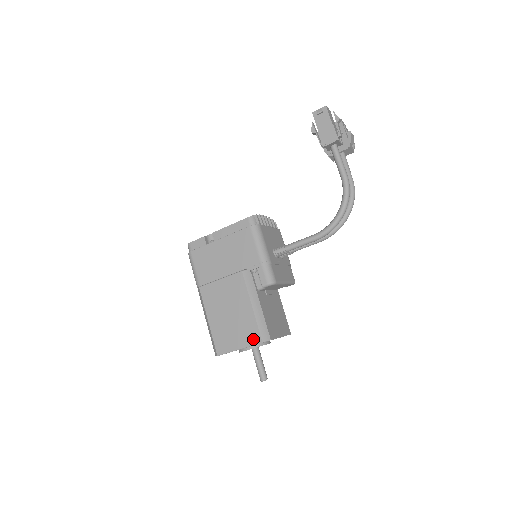
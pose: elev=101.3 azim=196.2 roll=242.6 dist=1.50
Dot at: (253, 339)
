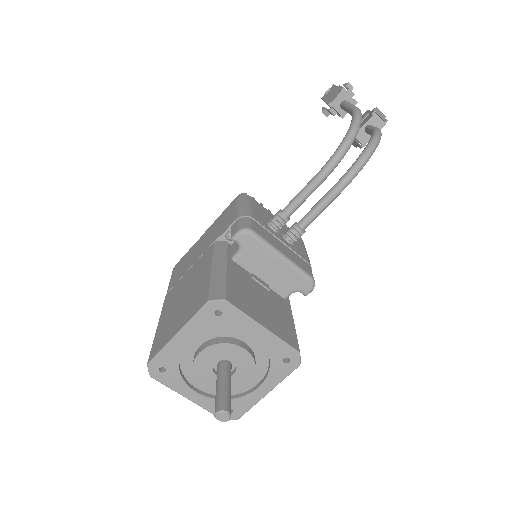
Dot at: (198, 306)
